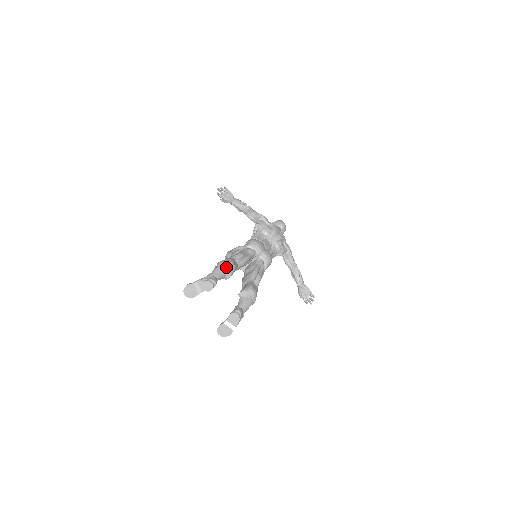
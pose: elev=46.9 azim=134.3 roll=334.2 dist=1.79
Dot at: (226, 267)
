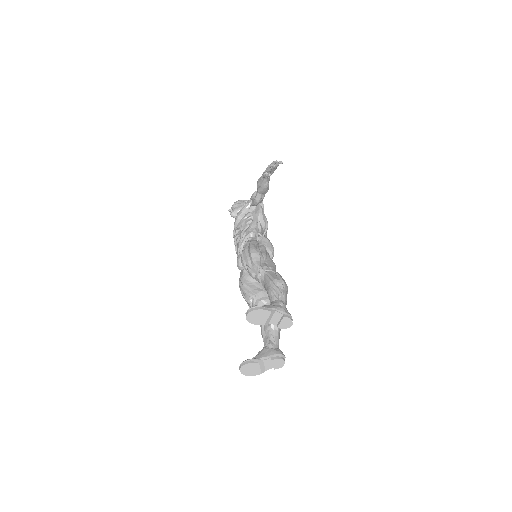
Dot at: occluded
